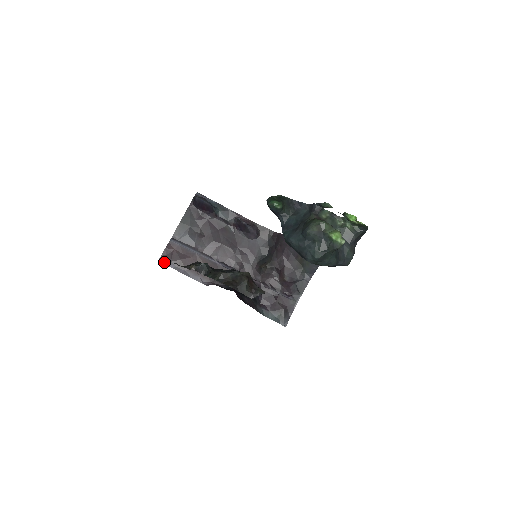
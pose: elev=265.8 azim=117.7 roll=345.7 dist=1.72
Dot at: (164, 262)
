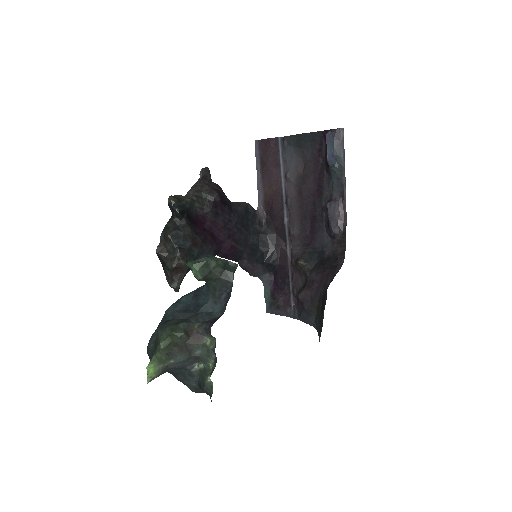
Dot at: (257, 147)
